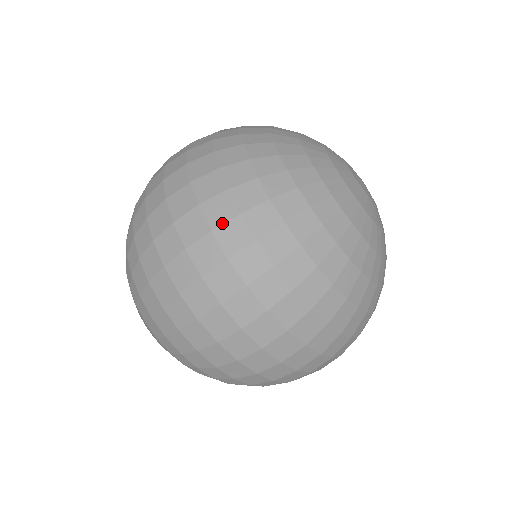
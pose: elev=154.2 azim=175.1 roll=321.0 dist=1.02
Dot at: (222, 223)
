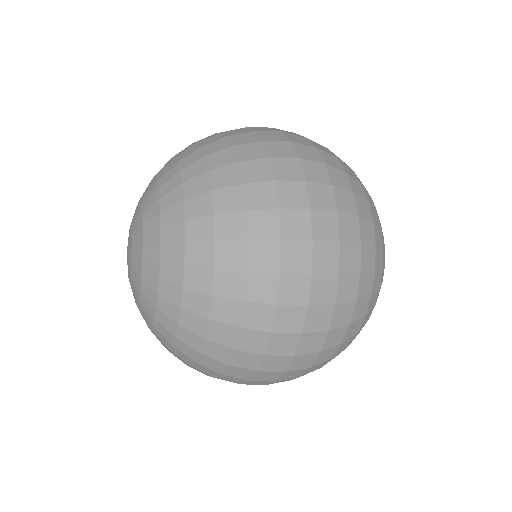
Dot at: (338, 327)
